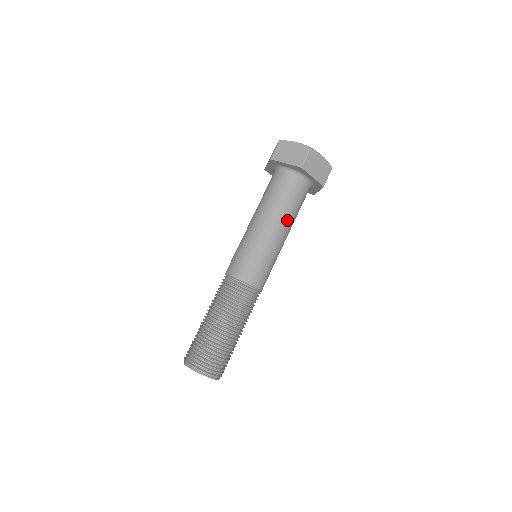
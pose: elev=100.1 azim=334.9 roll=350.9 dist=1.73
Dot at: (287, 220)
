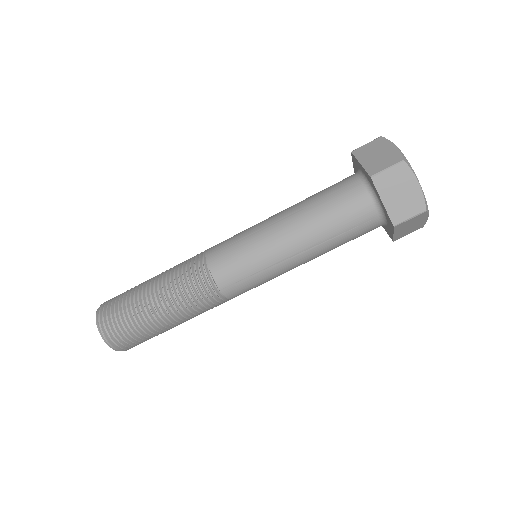
Dot at: (322, 253)
